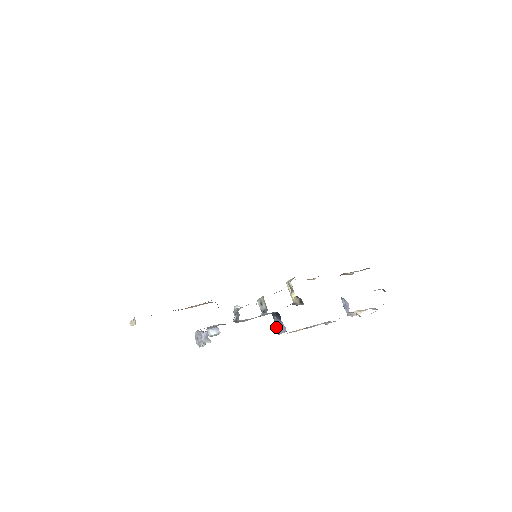
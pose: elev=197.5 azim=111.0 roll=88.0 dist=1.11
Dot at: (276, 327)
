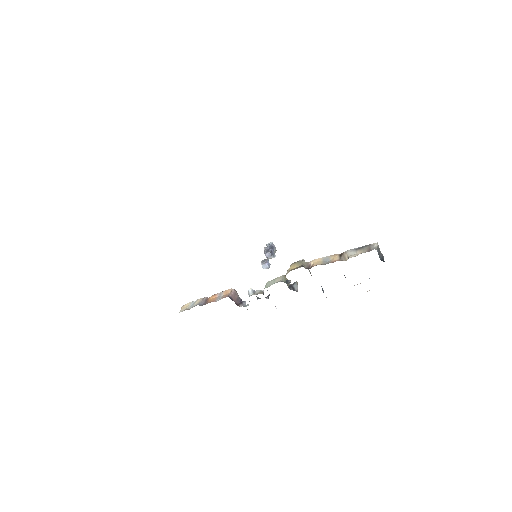
Dot at: occluded
